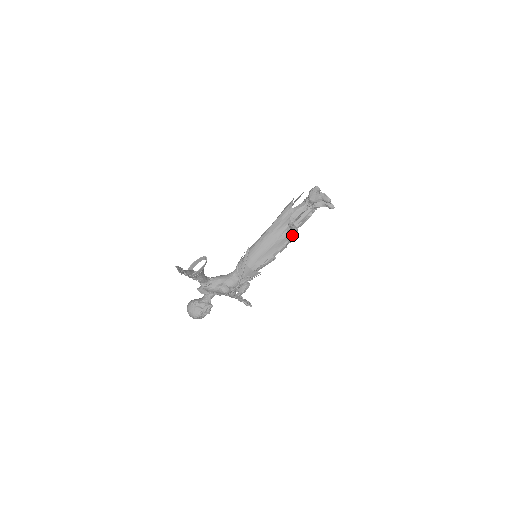
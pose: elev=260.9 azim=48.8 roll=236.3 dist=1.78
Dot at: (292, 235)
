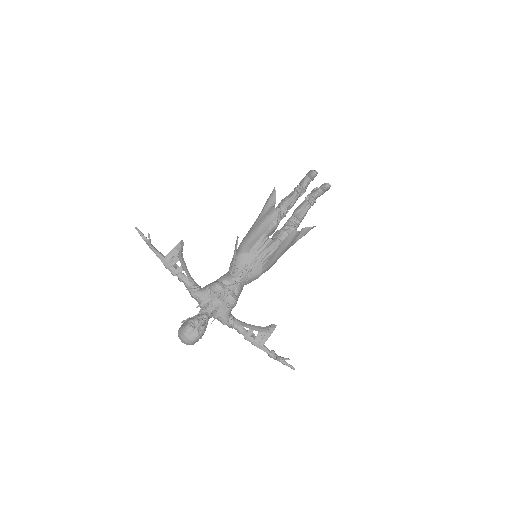
Dot at: (291, 222)
